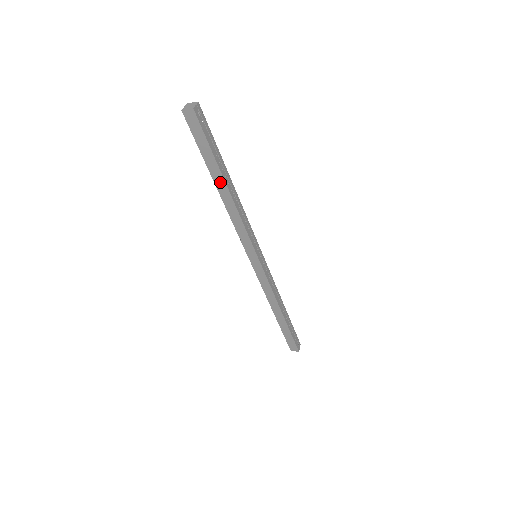
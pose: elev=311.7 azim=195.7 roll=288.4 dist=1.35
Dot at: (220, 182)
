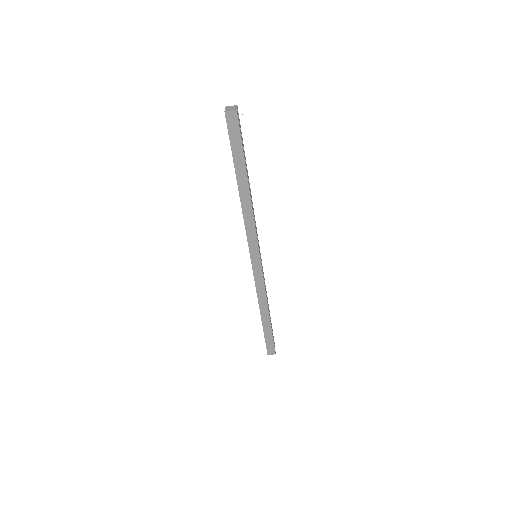
Dot at: (243, 181)
